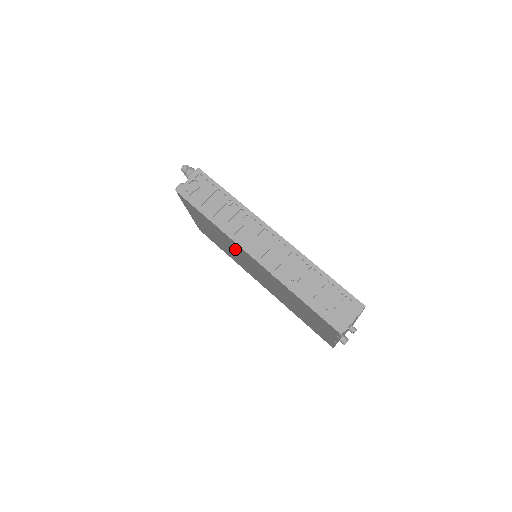
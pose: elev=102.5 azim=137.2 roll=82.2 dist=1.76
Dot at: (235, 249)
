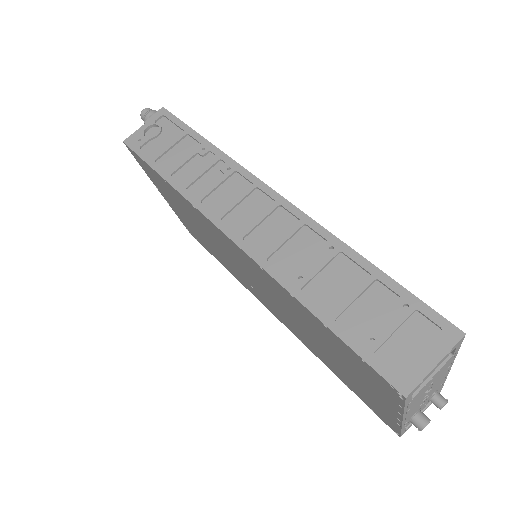
Dot at: (214, 237)
